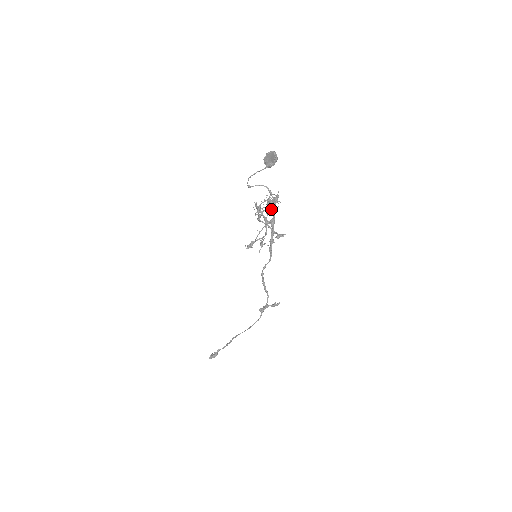
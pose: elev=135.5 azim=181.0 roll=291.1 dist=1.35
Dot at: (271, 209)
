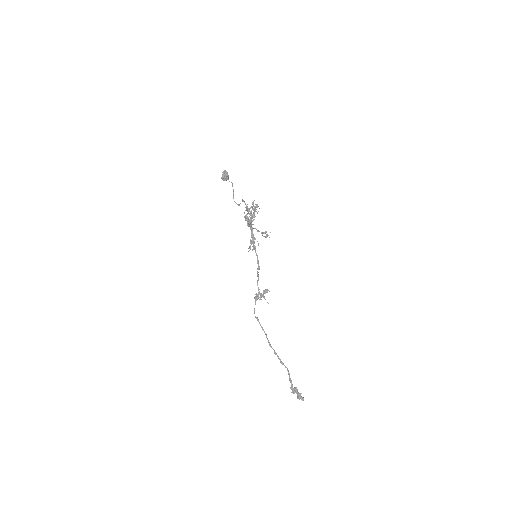
Dot at: occluded
